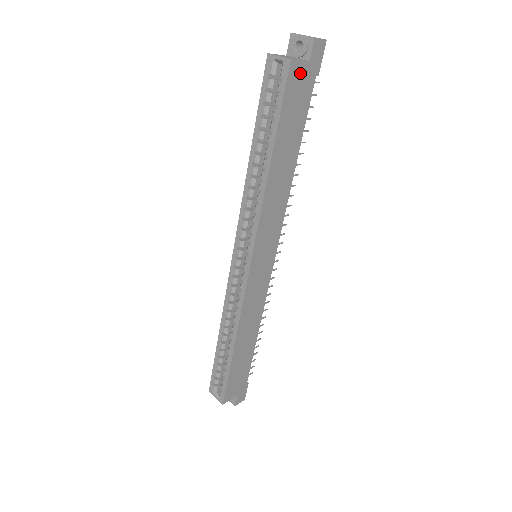
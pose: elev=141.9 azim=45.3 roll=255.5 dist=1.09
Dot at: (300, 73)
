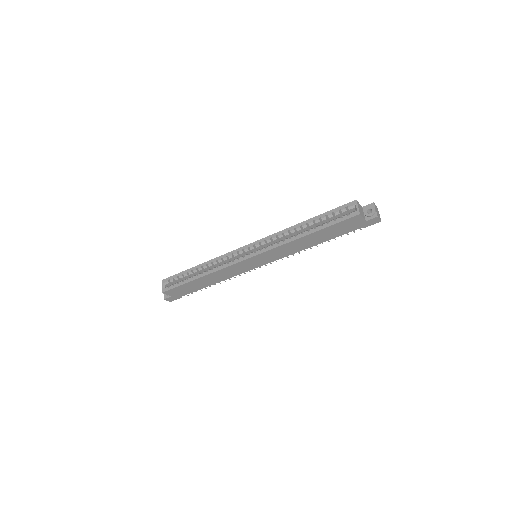
Dot at: (358, 221)
